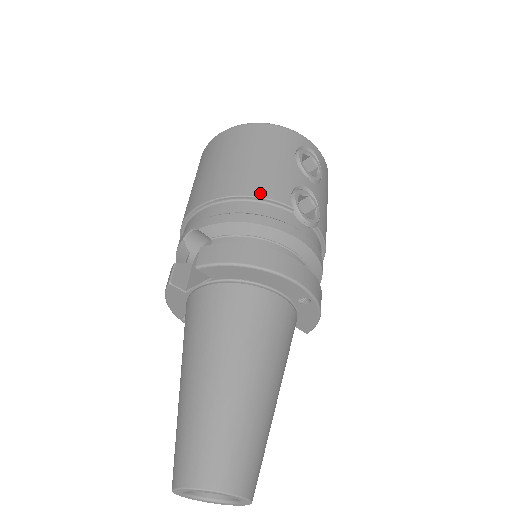
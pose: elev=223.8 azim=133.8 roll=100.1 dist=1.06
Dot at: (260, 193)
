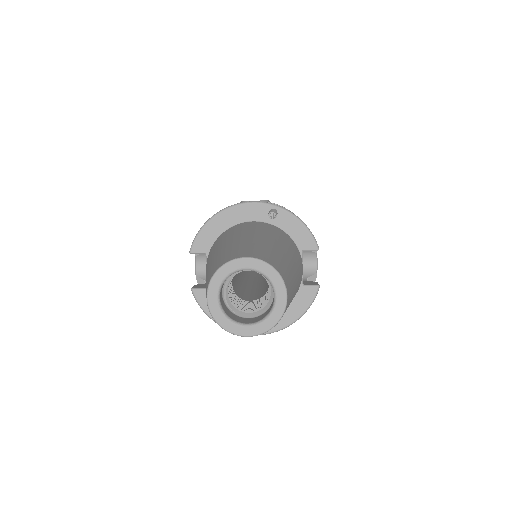
Dot at: occluded
